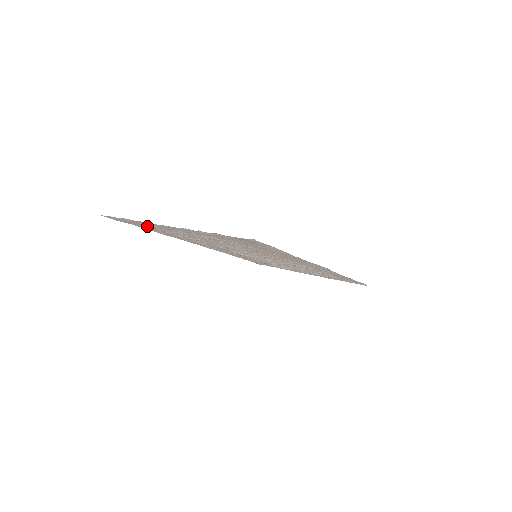
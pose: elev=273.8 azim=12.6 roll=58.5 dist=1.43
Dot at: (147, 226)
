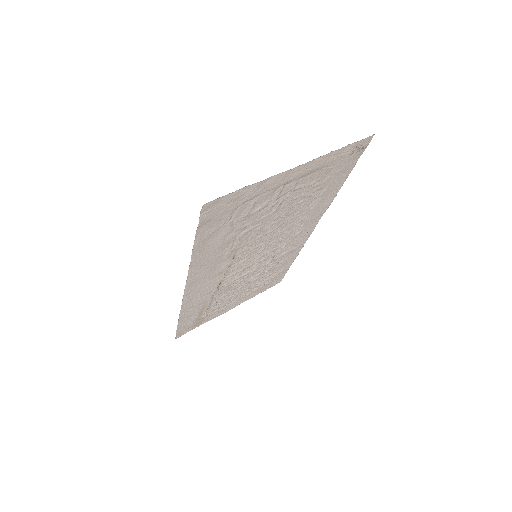
Dot at: (231, 214)
